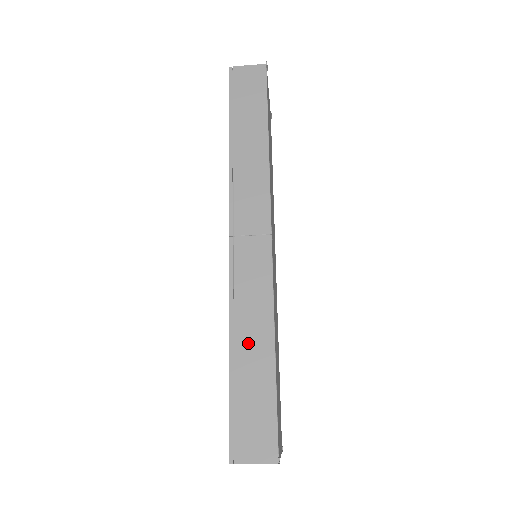
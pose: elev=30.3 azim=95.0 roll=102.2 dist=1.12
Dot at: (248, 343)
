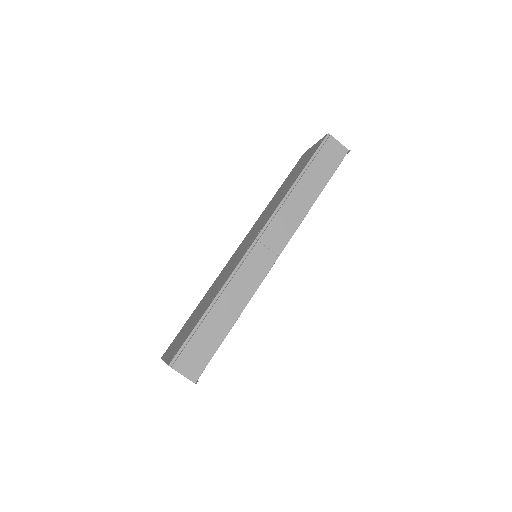
Dot at: (224, 308)
